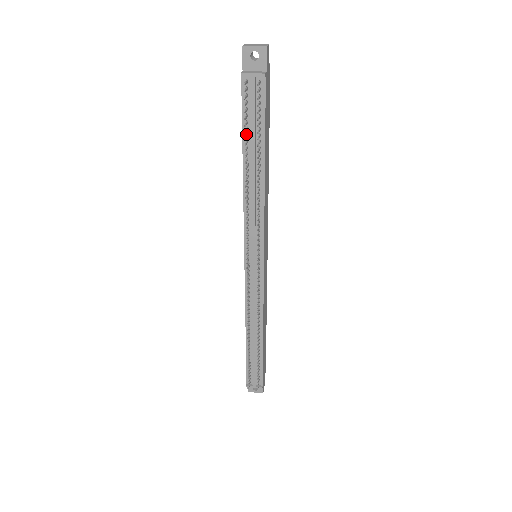
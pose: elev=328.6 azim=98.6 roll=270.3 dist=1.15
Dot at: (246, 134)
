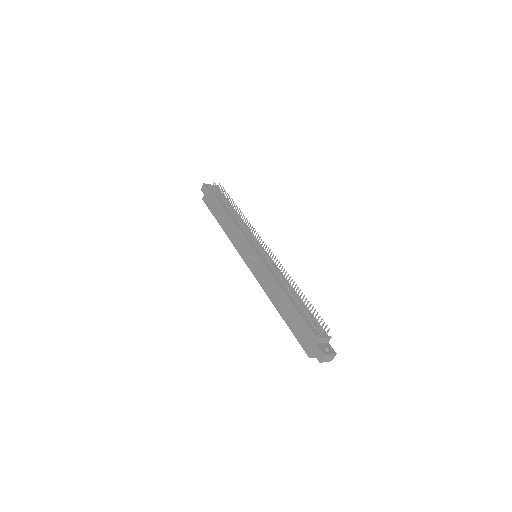
Dot at: (222, 200)
